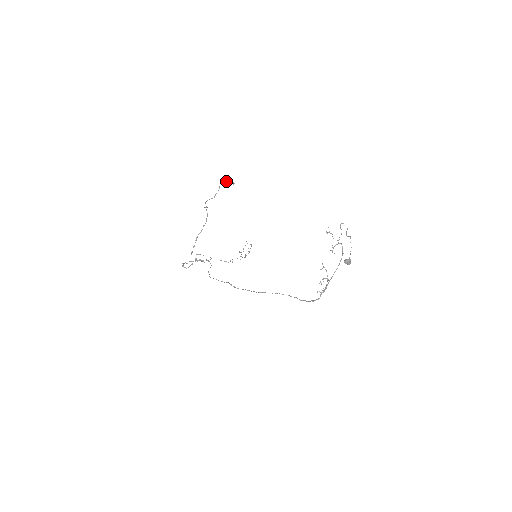
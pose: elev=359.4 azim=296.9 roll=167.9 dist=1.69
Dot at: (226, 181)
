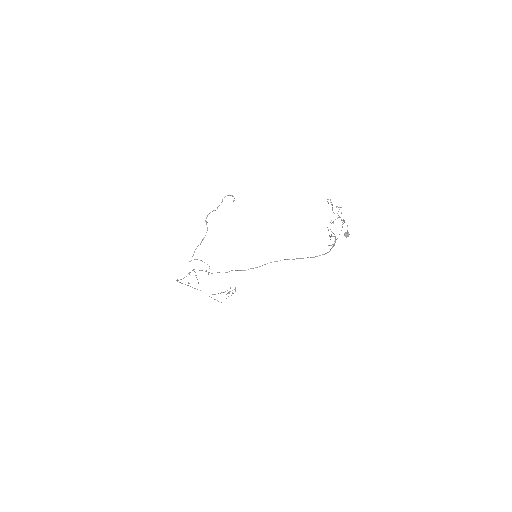
Dot at: (229, 195)
